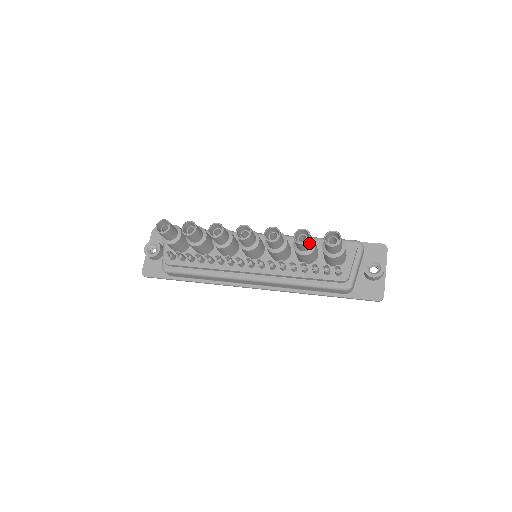
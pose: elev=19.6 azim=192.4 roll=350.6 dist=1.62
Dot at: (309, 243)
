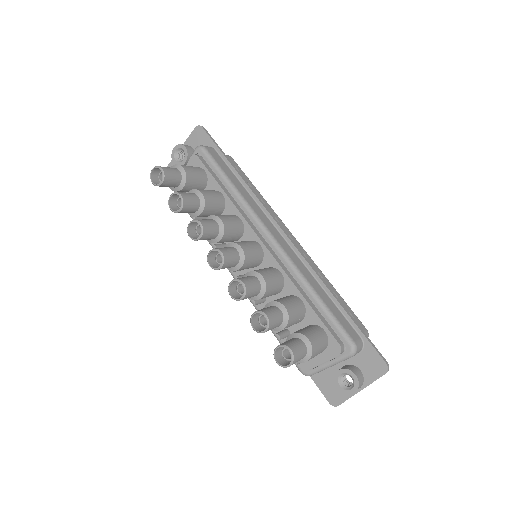
Dot at: occluded
